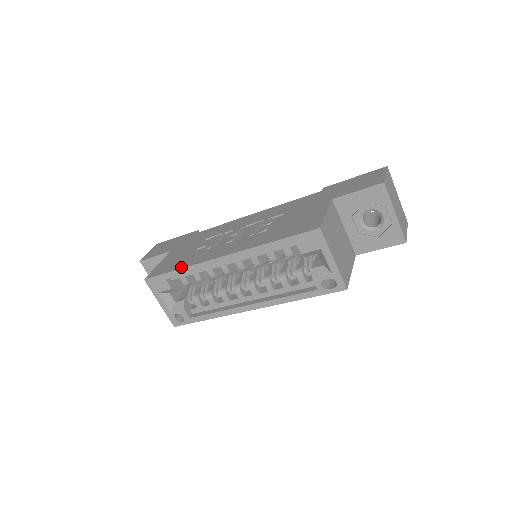
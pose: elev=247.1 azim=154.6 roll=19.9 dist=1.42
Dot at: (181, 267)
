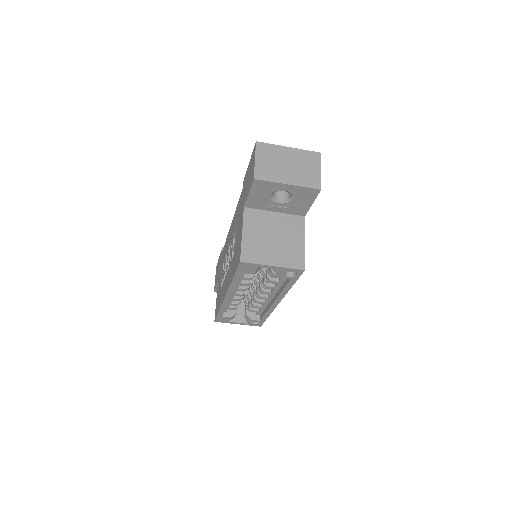
Dot at: (219, 309)
